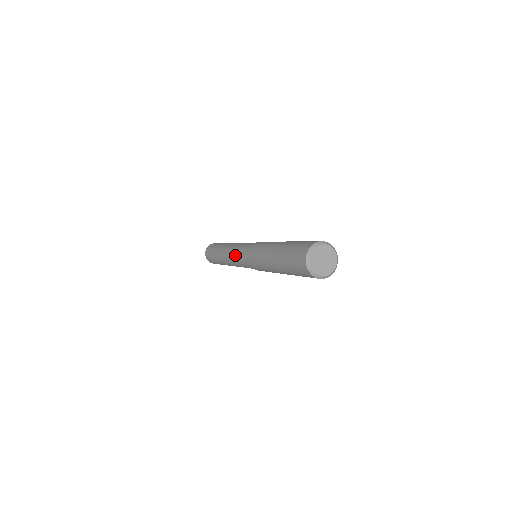
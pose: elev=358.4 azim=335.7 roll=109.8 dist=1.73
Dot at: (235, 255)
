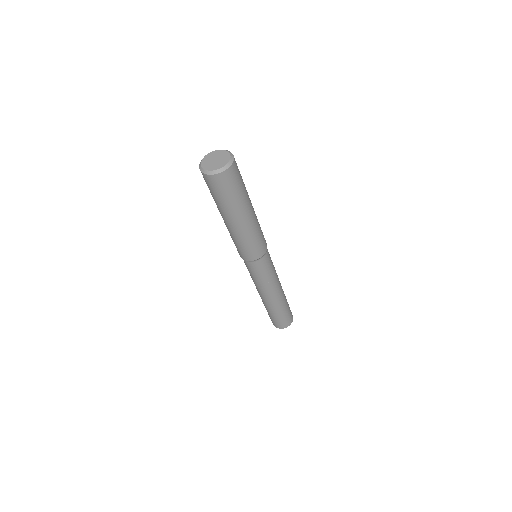
Dot at: occluded
